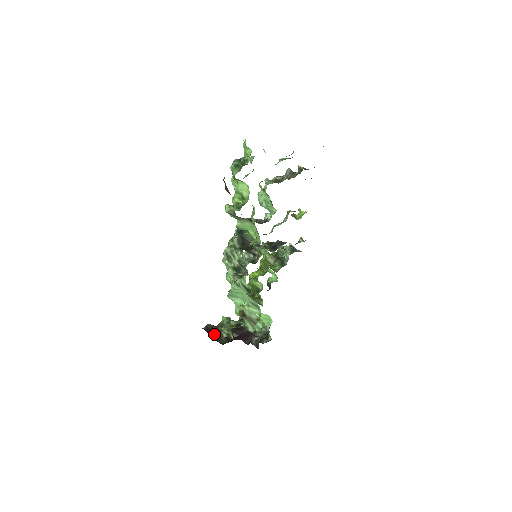
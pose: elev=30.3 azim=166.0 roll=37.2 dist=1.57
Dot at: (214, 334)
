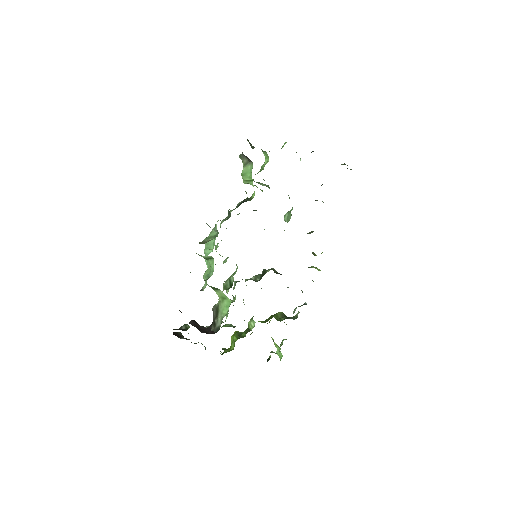
Dot at: (177, 335)
